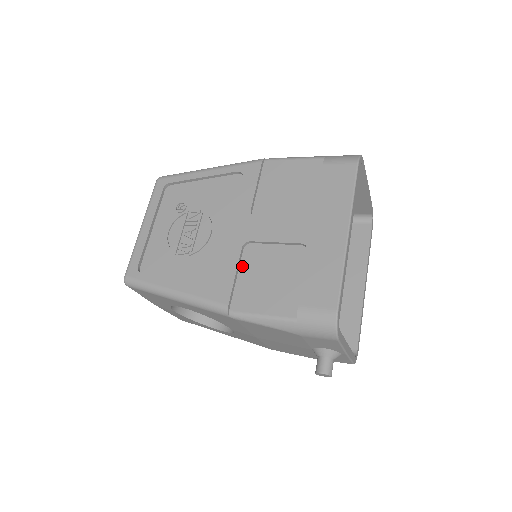
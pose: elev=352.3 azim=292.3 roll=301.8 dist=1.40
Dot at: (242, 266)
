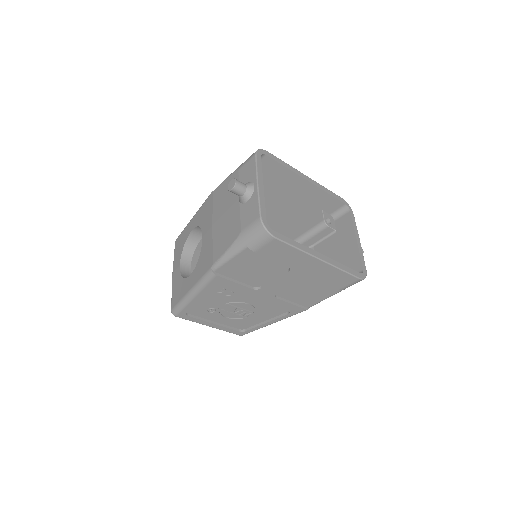
Dot at: occluded
